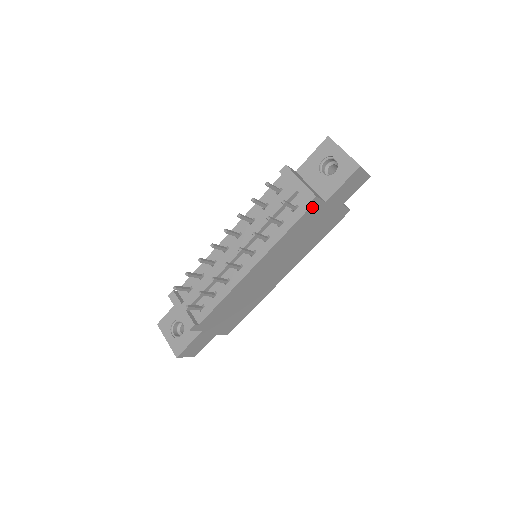
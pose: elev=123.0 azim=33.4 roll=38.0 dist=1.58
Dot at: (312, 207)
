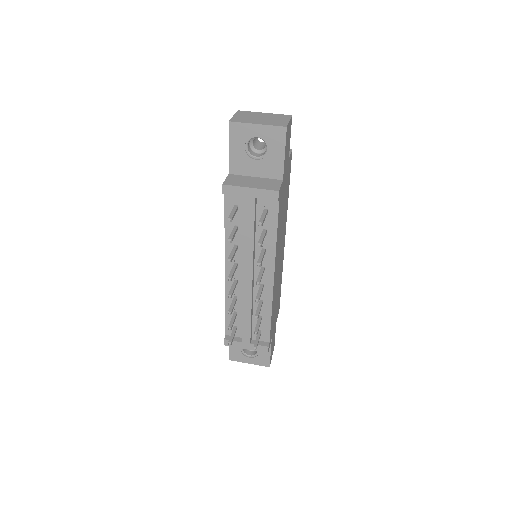
Dot at: (279, 198)
